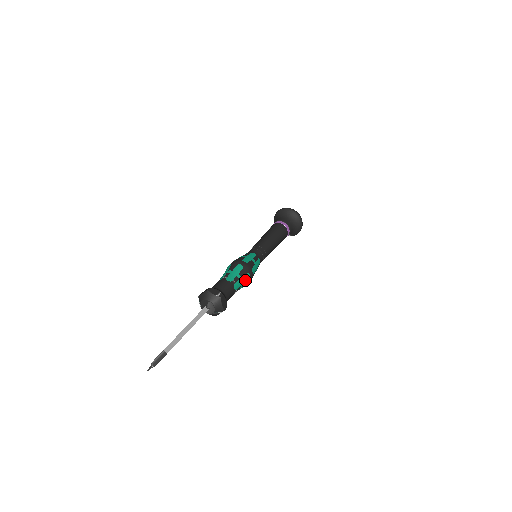
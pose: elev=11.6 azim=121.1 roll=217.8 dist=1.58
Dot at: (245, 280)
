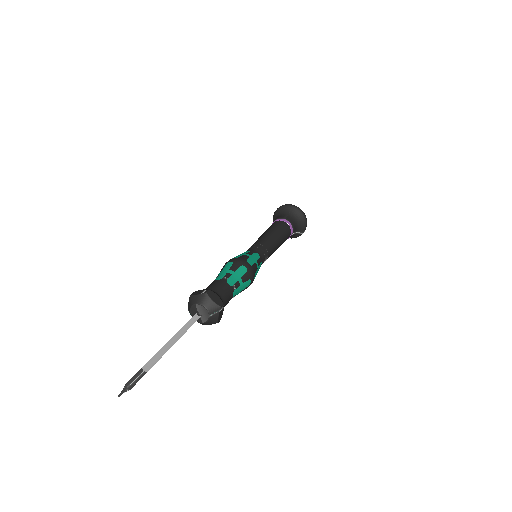
Dot at: (241, 273)
